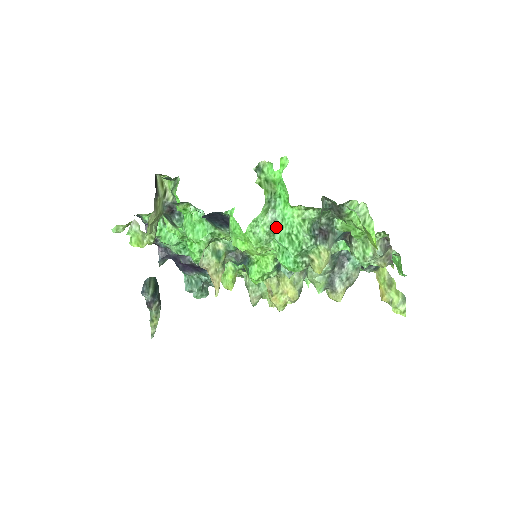
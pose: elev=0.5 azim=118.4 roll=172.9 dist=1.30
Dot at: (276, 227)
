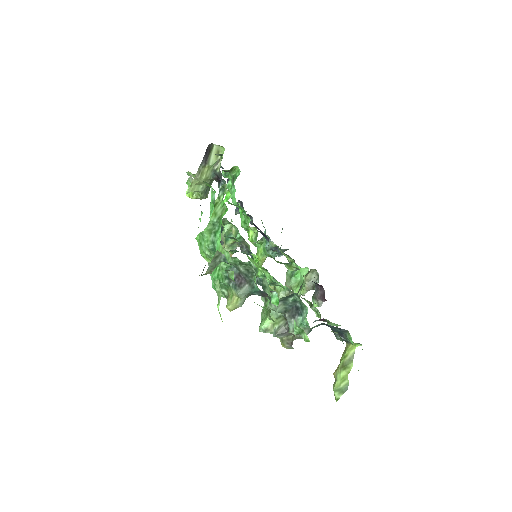
Dot at: occluded
